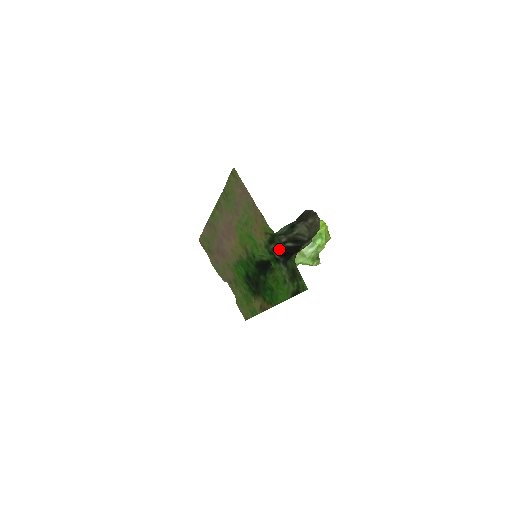
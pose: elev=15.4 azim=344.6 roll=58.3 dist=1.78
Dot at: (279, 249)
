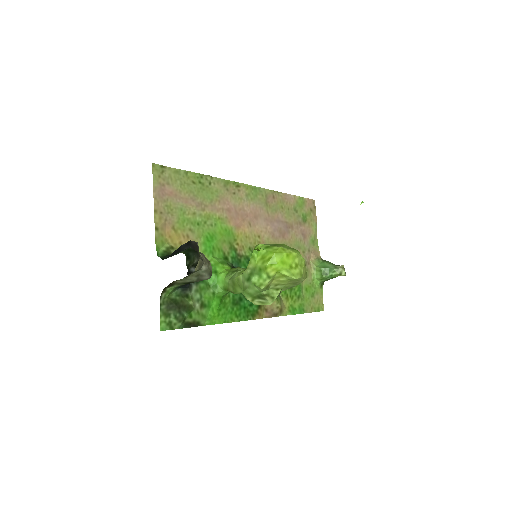
Dot at: (188, 269)
